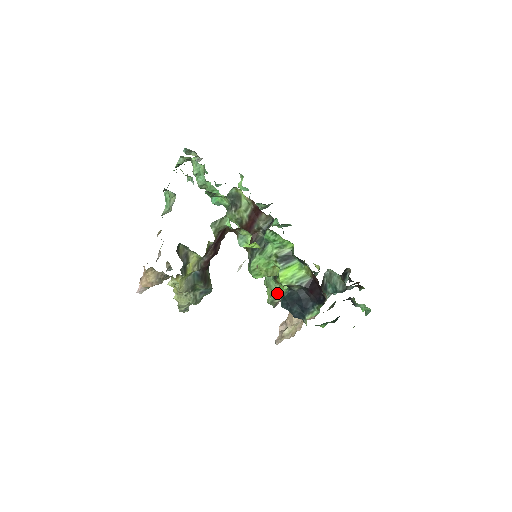
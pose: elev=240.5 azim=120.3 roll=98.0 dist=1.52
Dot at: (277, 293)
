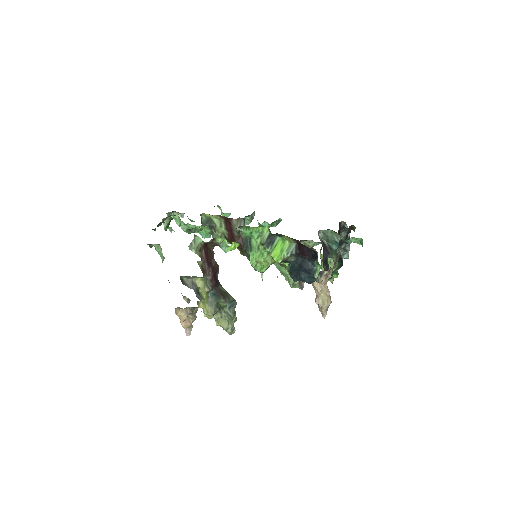
Dot at: occluded
